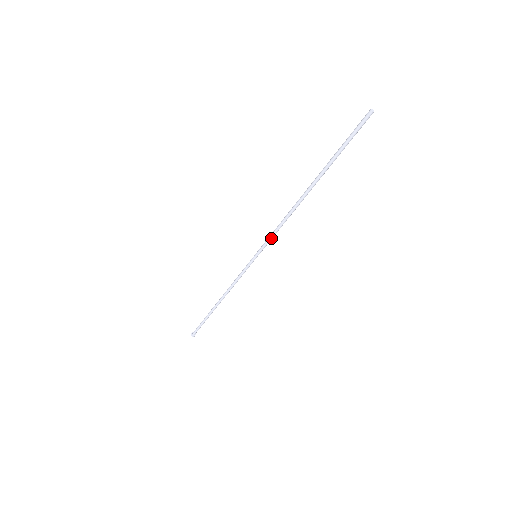
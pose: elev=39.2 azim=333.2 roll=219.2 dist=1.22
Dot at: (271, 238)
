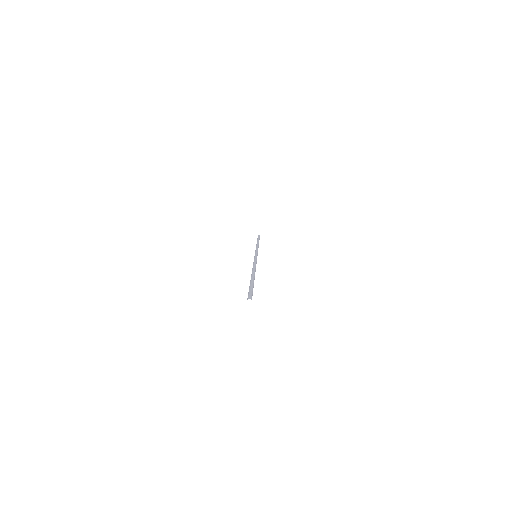
Dot at: occluded
